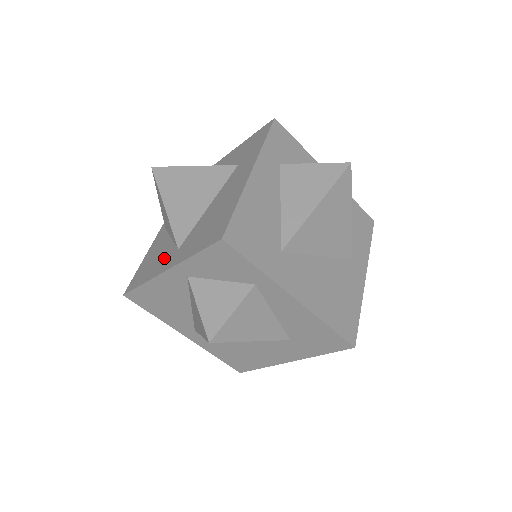
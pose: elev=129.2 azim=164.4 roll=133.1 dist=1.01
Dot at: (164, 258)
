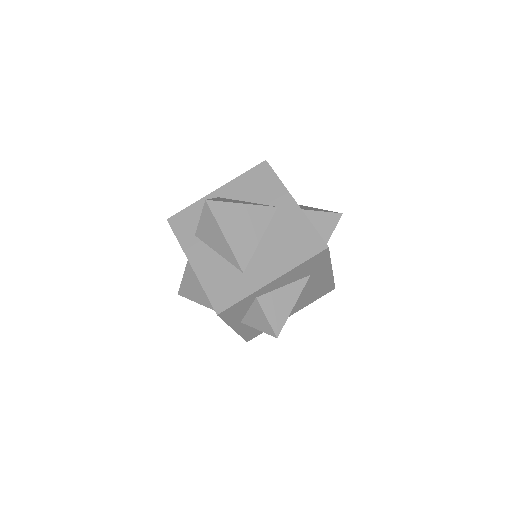
Dot at: occluded
